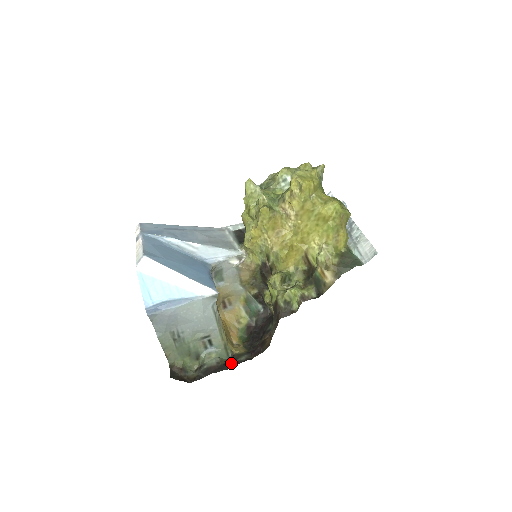
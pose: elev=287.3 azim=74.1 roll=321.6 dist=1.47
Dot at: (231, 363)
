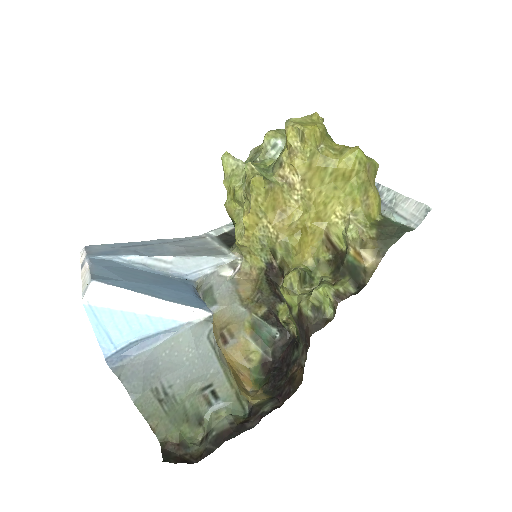
Dot at: (251, 419)
